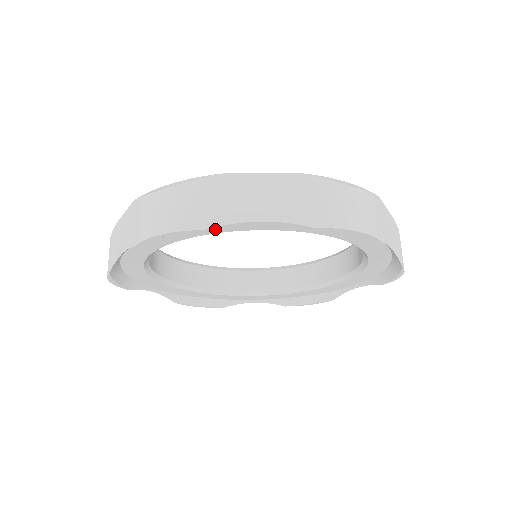
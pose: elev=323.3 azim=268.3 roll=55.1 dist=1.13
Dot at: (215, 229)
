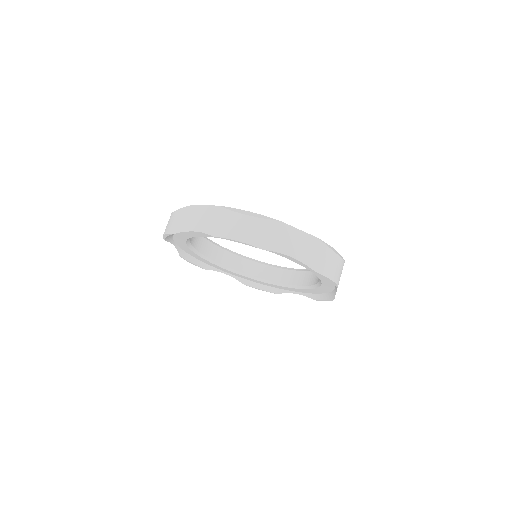
Dot at: (190, 234)
